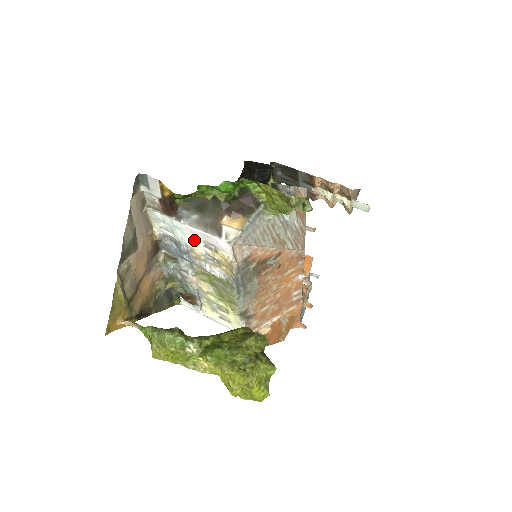
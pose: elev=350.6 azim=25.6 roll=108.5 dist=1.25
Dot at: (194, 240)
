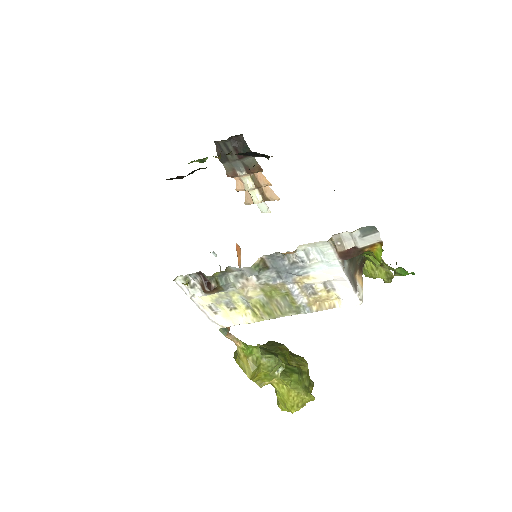
Dot at: (325, 277)
